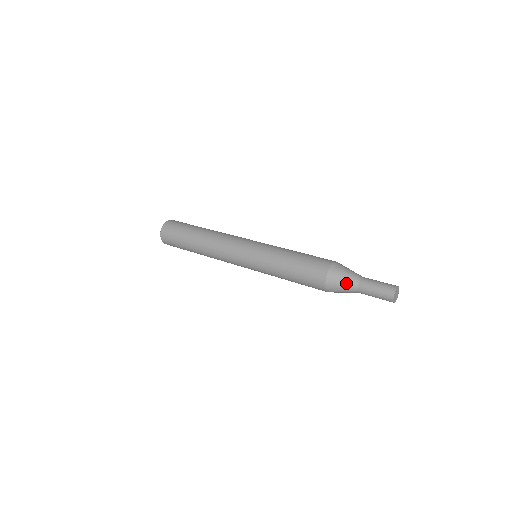
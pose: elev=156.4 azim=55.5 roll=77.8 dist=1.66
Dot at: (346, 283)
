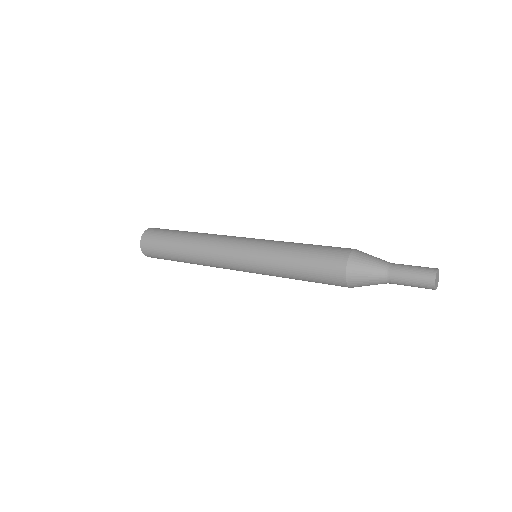
Dot at: (372, 275)
